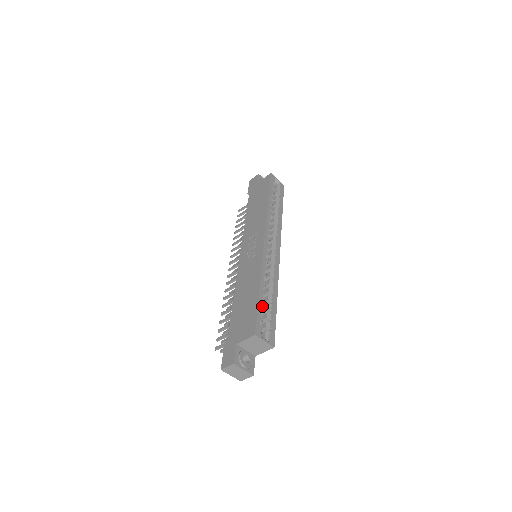
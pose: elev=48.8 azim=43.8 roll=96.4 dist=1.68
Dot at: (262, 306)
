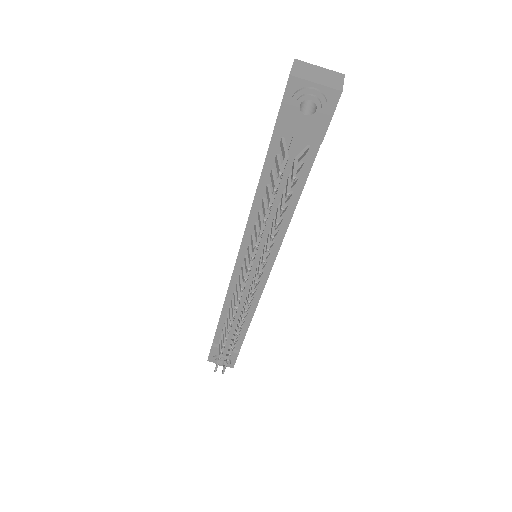
Dot at: occluded
